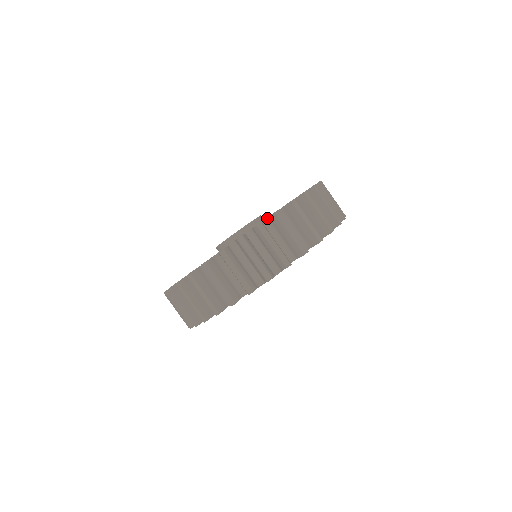
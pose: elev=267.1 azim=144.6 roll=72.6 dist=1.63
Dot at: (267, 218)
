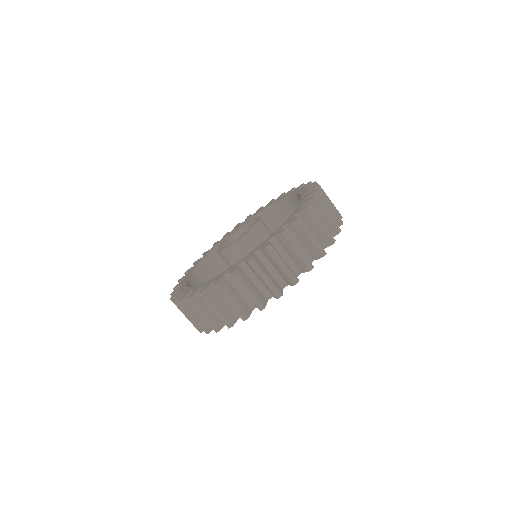
Dot at: (308, 197)
